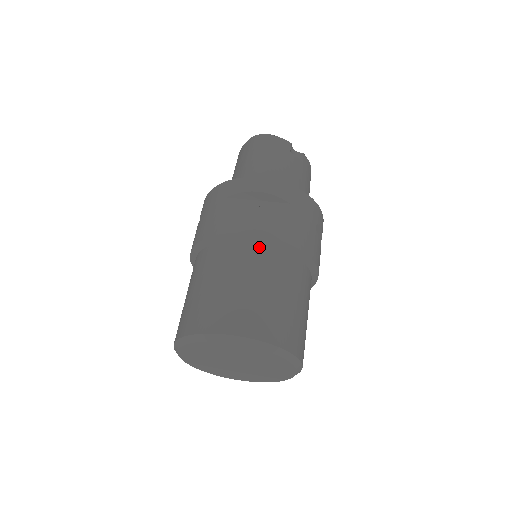
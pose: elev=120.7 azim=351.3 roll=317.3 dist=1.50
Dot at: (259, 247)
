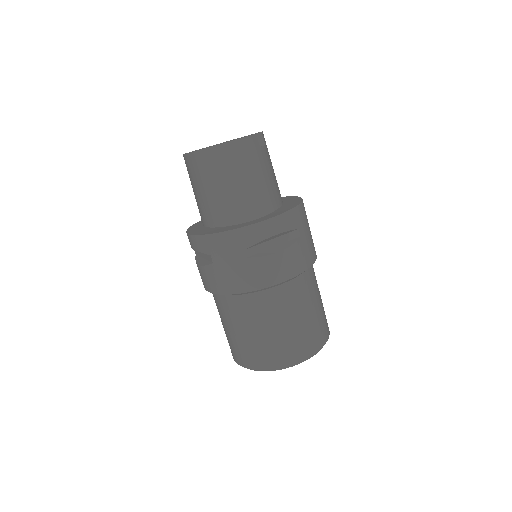
Dot at: (293, 284)
